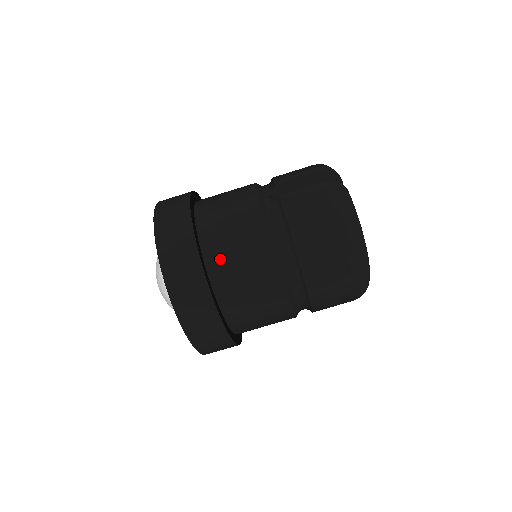
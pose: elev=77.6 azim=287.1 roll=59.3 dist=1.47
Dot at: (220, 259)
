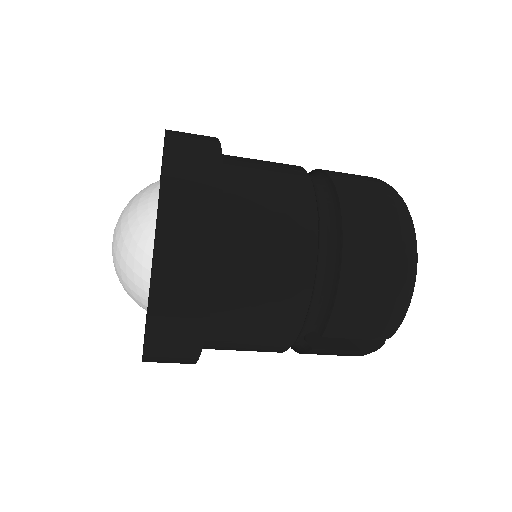
Dot at: occluded
